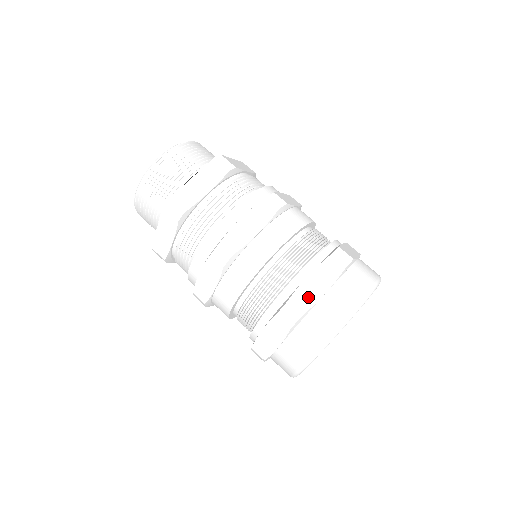
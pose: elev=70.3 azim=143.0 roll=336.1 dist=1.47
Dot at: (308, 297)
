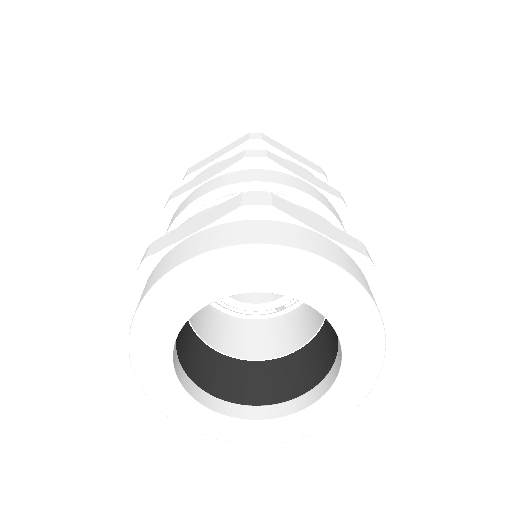
Dot at: (299, 215)
